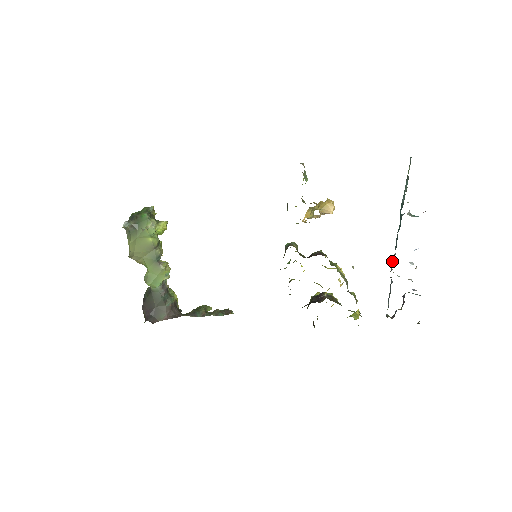
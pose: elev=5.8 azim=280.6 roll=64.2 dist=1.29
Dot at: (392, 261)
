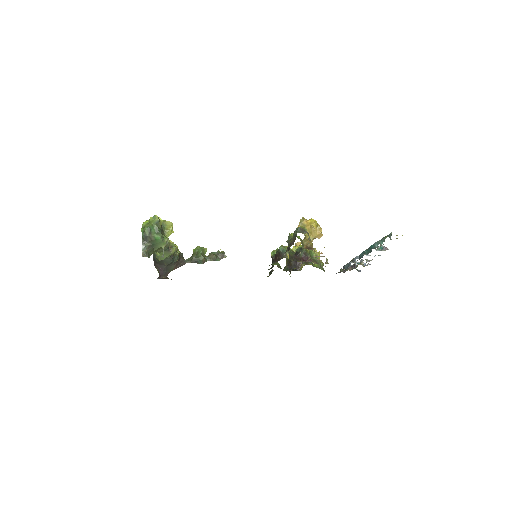
Dot at: (355, 259)
